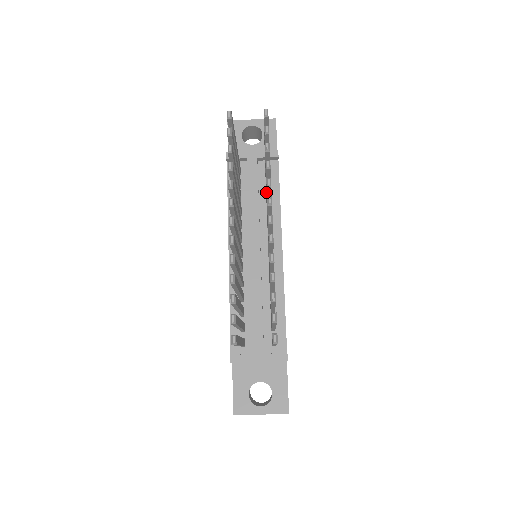
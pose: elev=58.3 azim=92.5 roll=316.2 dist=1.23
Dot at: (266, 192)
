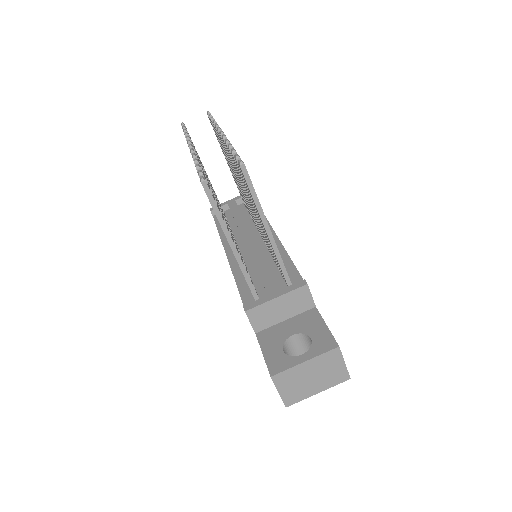
Dot at: occluded
